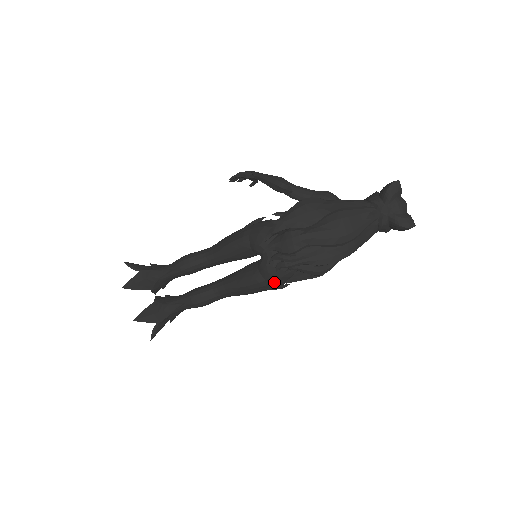
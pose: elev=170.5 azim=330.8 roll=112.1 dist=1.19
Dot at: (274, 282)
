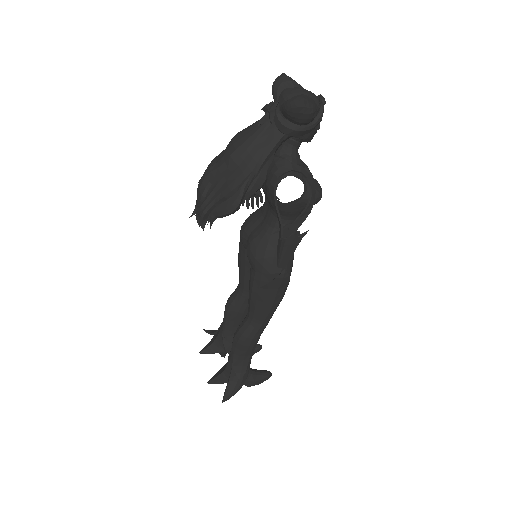
Dot at: (263, 269)
